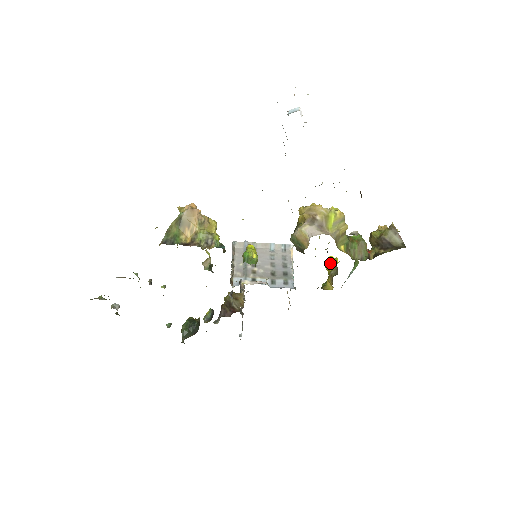
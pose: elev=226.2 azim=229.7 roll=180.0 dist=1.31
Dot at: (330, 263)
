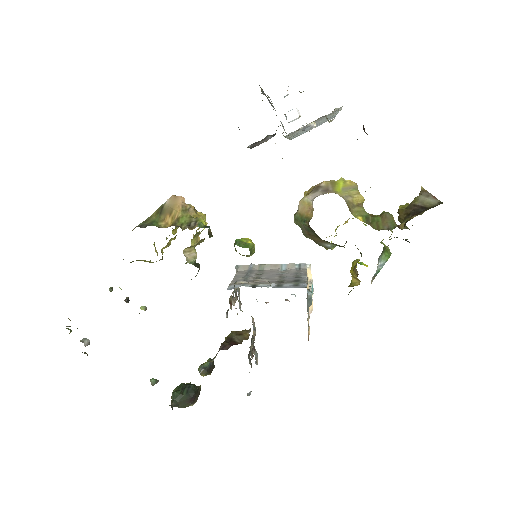
Dot at: (354, 262)
